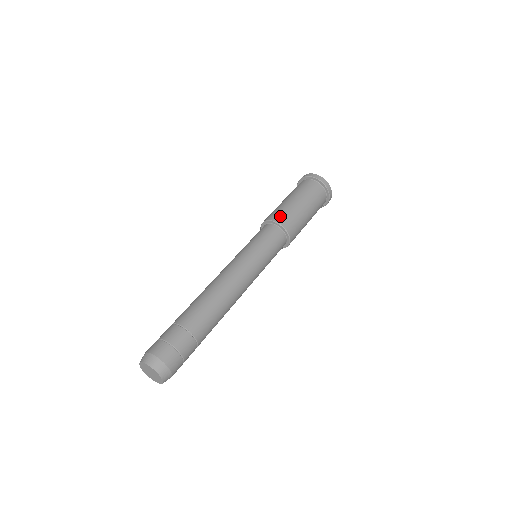
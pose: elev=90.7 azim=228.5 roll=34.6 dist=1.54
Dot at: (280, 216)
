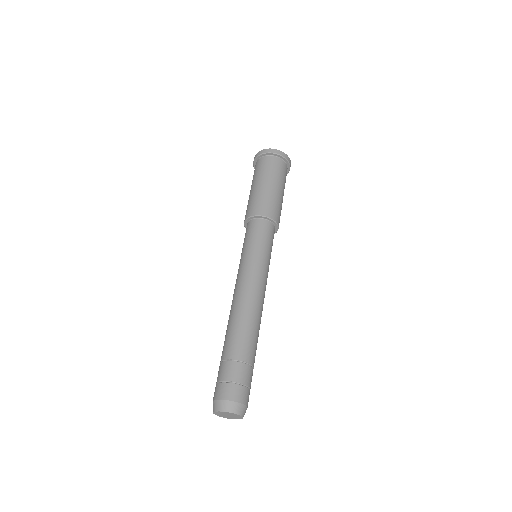
Dot at: (253, 208)
